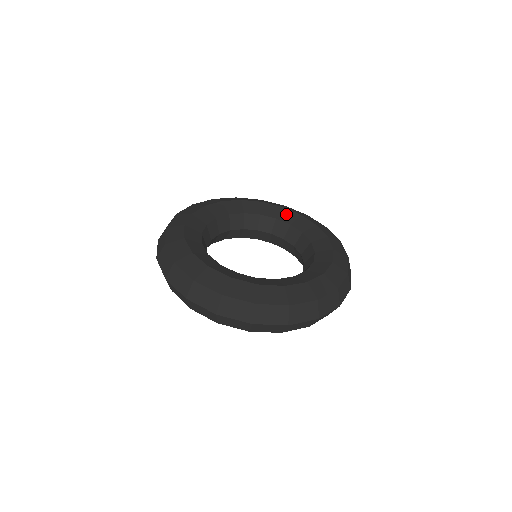
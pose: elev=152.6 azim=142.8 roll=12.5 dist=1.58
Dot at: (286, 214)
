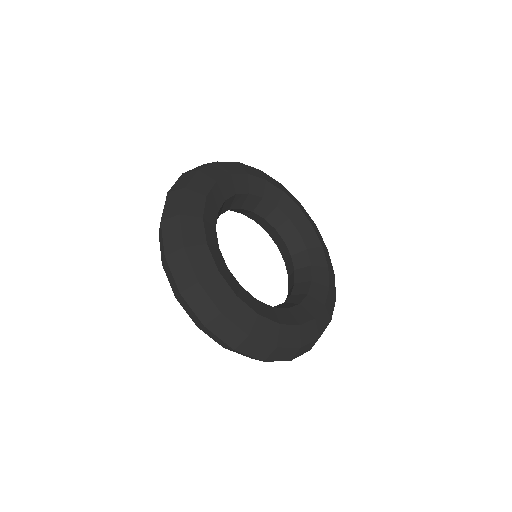
Dot at: (300, 218)
